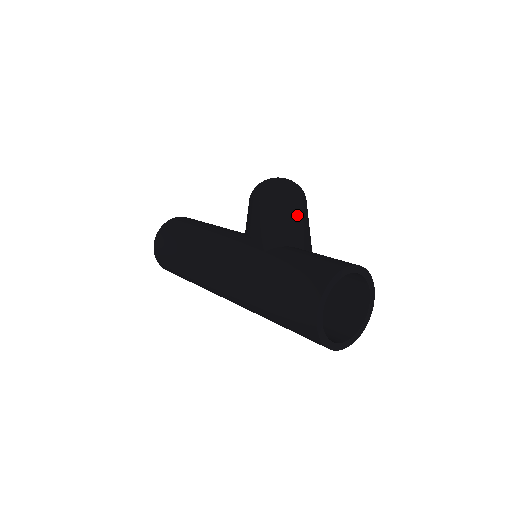
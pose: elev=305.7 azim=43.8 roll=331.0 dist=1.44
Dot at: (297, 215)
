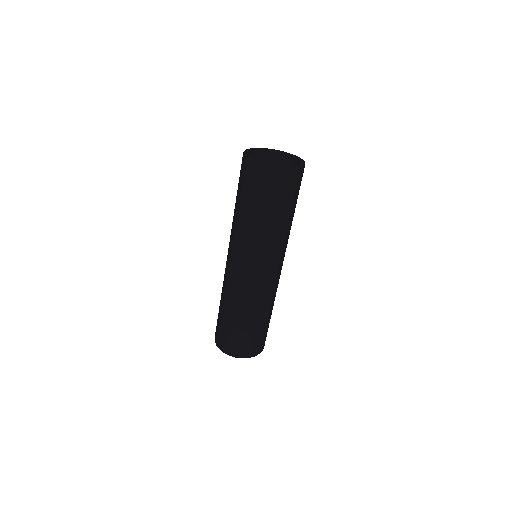
Dot at: occluded
